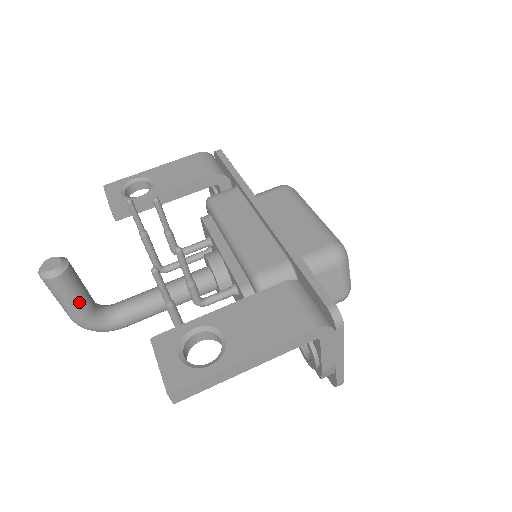
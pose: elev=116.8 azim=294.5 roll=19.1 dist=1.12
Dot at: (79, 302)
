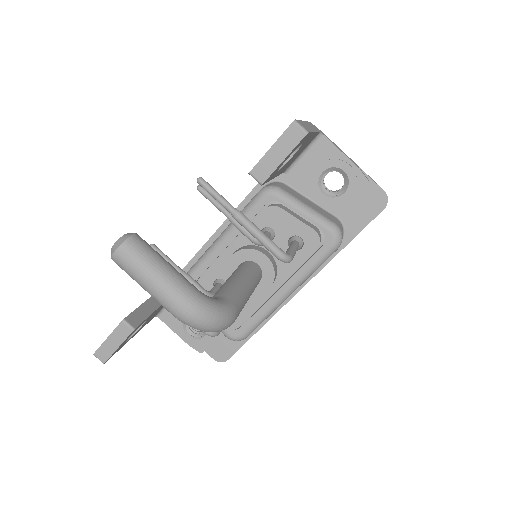
Dot at: (174, 268)
